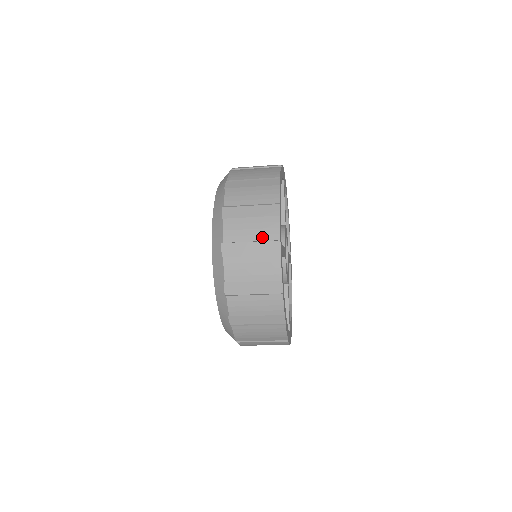
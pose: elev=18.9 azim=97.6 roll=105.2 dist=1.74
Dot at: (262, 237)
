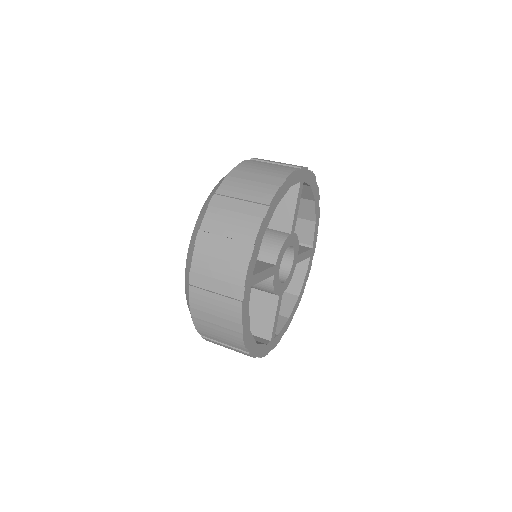
Dot at: occluded
